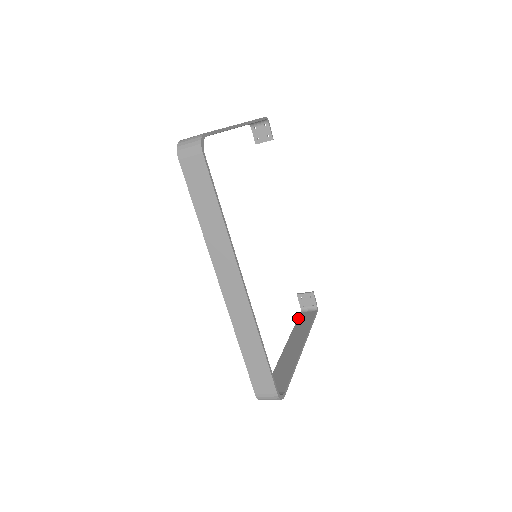
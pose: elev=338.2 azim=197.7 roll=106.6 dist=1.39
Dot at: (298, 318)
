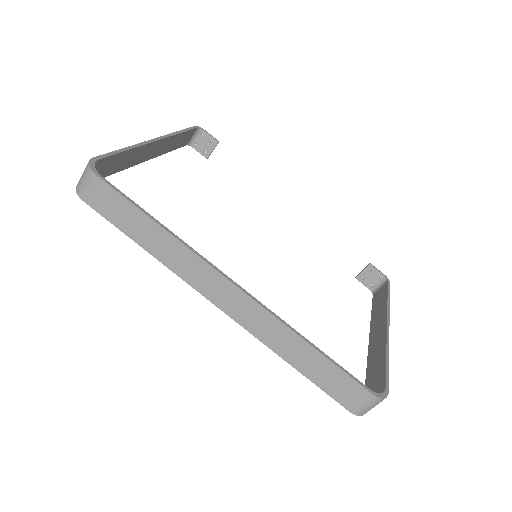
Dot at: (372, 301)
